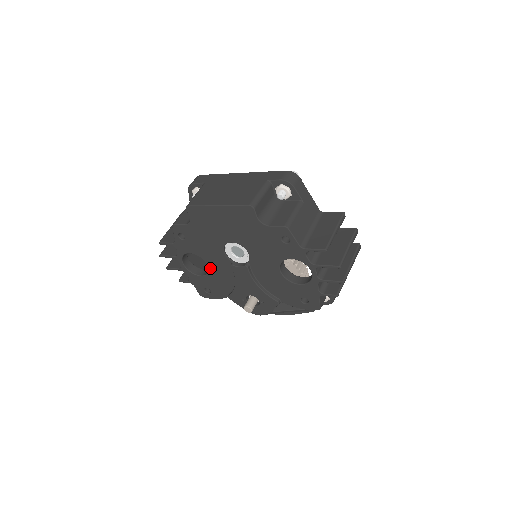
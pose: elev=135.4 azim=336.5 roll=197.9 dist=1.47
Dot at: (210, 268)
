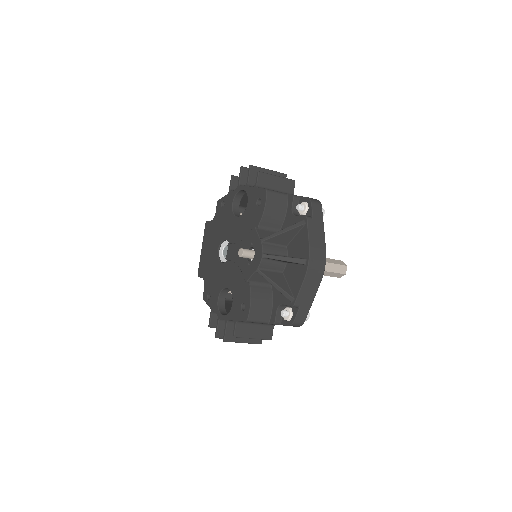
Dot at: (229, 287)
